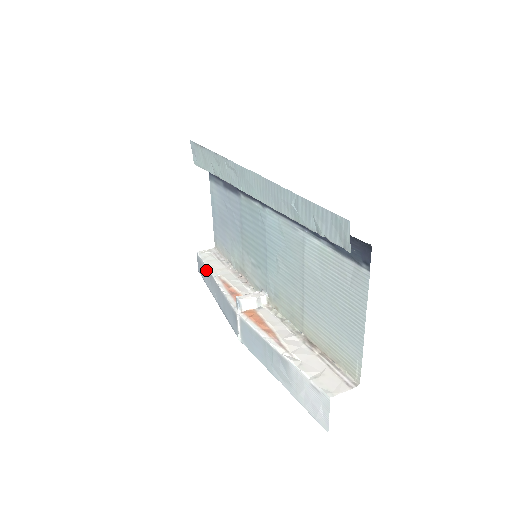
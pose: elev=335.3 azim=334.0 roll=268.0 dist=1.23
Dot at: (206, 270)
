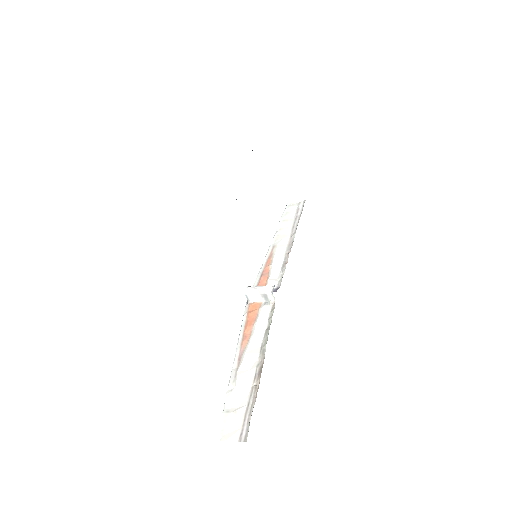
Dot at: occluded
